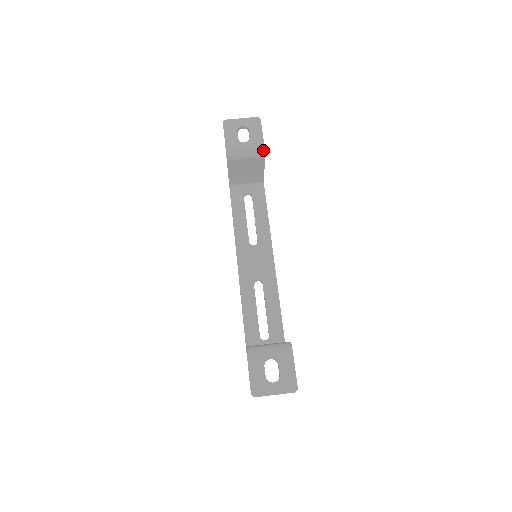
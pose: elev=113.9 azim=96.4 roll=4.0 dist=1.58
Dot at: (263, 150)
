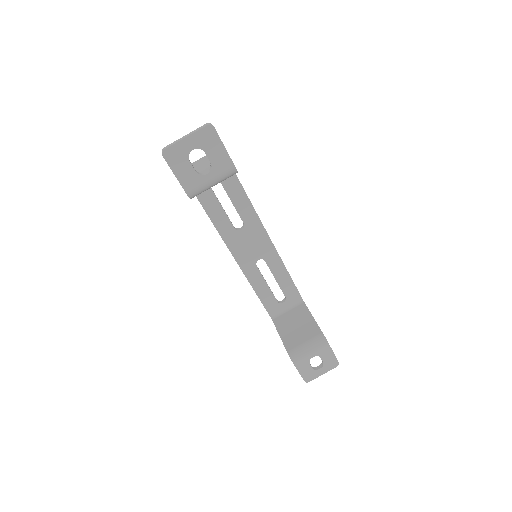
Dot at: (235, 172)
